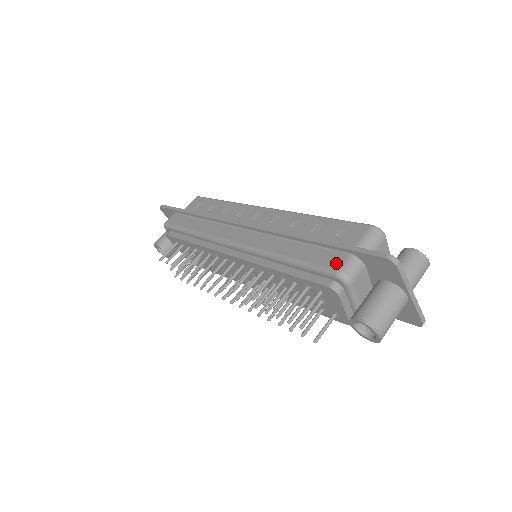
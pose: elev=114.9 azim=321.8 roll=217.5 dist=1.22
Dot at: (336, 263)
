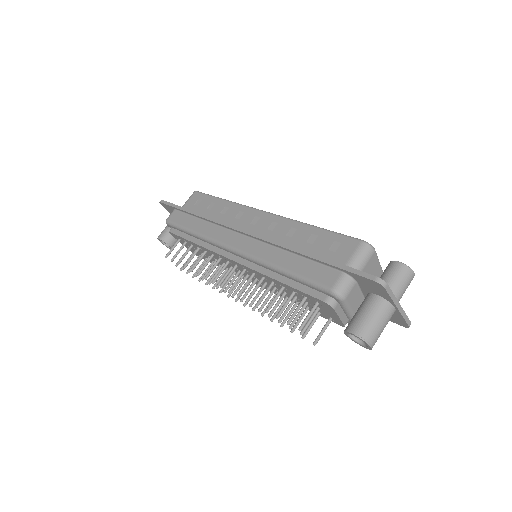
Dot at: (331, 281)
